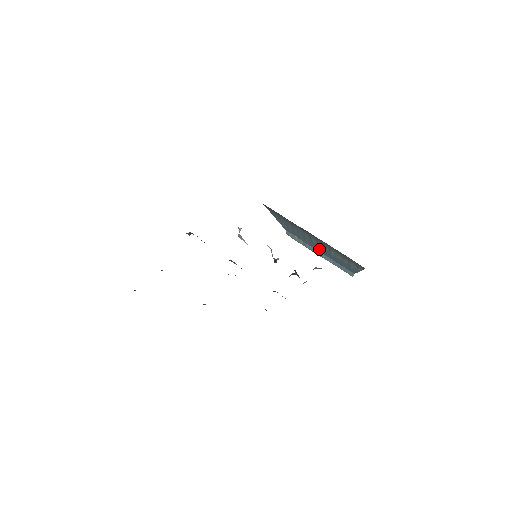
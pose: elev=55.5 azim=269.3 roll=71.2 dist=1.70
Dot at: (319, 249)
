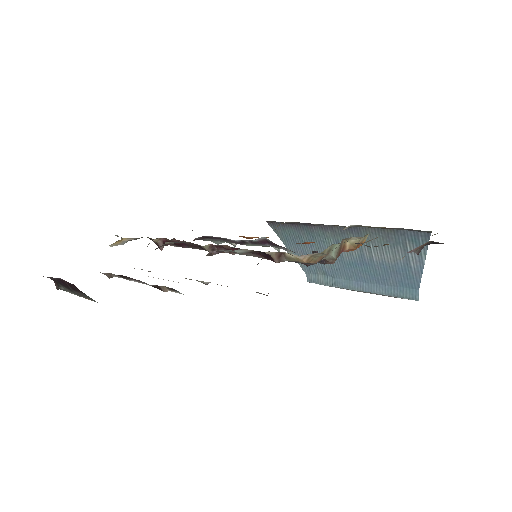
Dot at: (356, 271)
